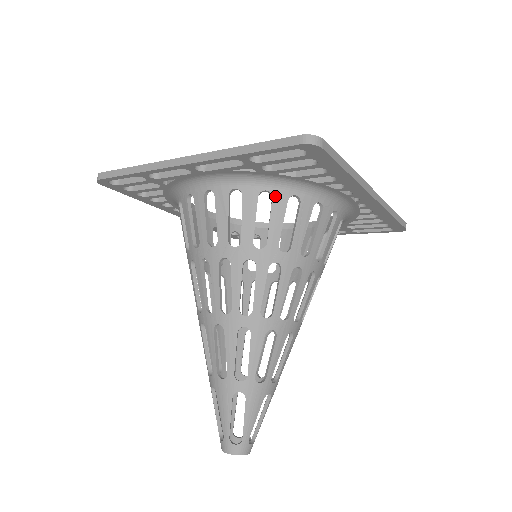
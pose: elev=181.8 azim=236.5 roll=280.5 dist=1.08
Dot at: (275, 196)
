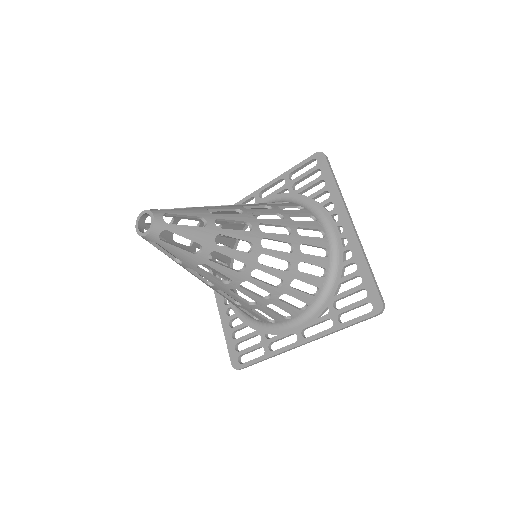
Dot at: (292, 203)
